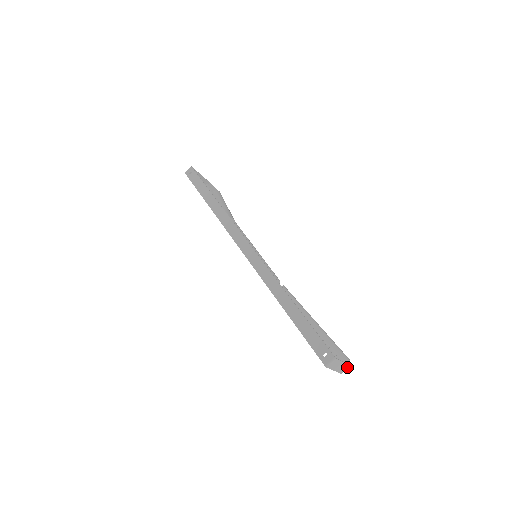
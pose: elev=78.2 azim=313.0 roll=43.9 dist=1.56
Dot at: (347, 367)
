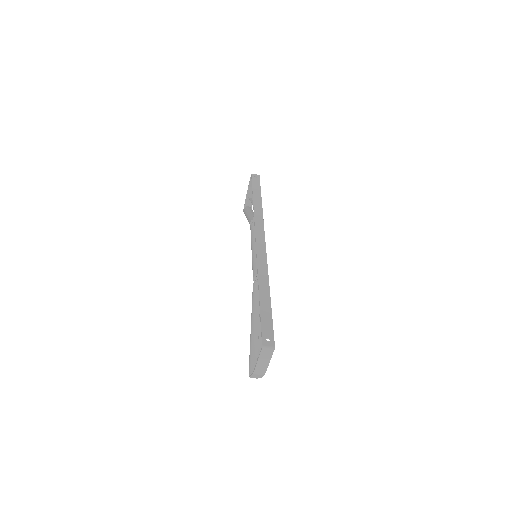
Dot at: (263, 373)
